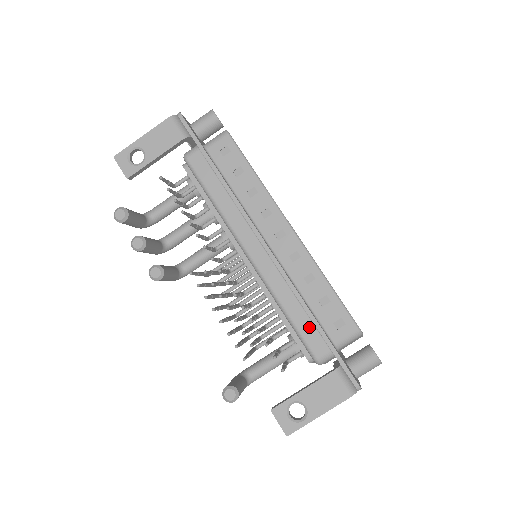
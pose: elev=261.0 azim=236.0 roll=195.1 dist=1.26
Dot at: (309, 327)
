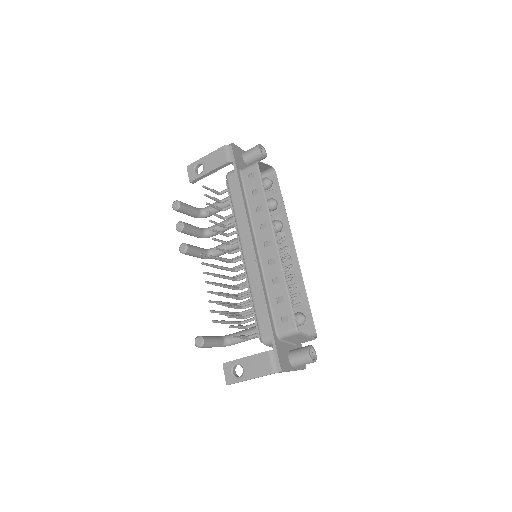
Dot at: (264, 315)
